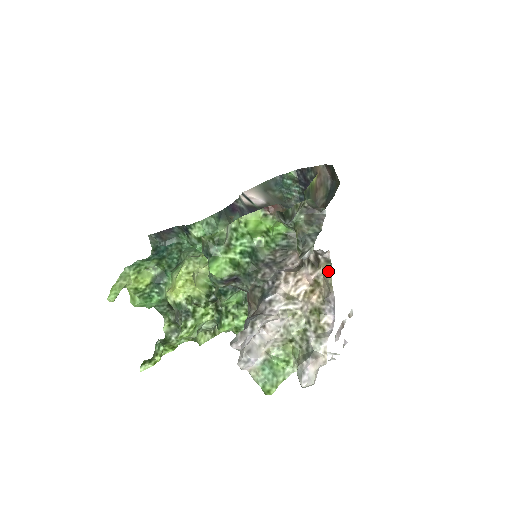
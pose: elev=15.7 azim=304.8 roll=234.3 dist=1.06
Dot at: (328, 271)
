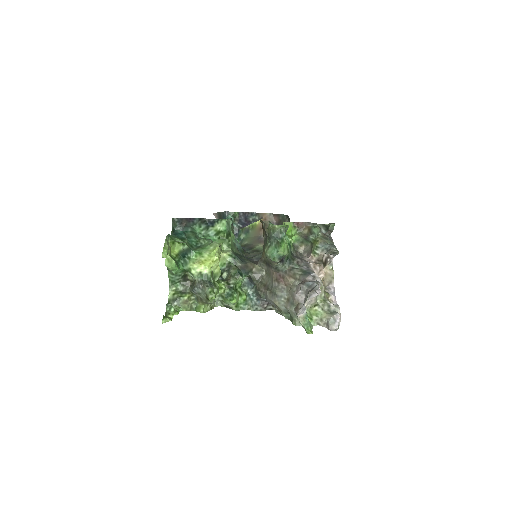
Dot at: (330, 270)
